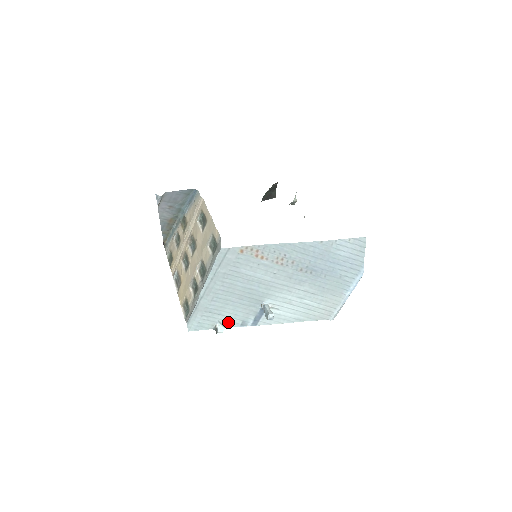
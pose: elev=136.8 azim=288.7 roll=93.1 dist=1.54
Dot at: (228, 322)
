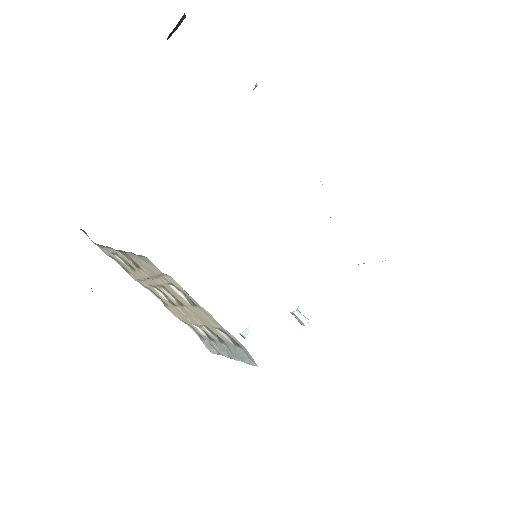
Dot at: occluded
